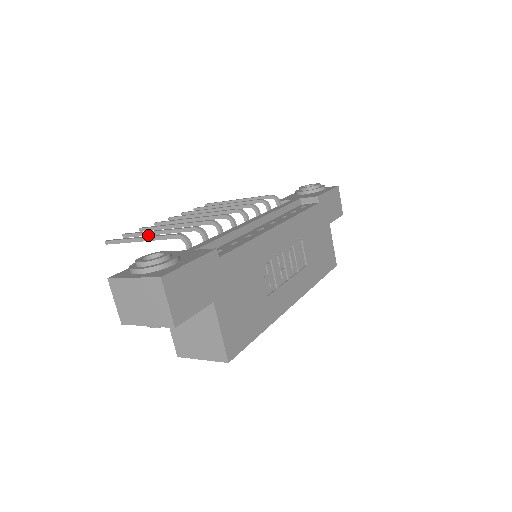
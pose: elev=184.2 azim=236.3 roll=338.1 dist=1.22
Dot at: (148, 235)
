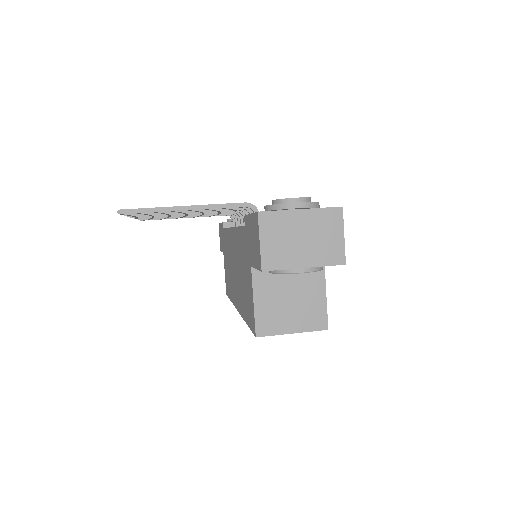
Dot at: (170, 212)
